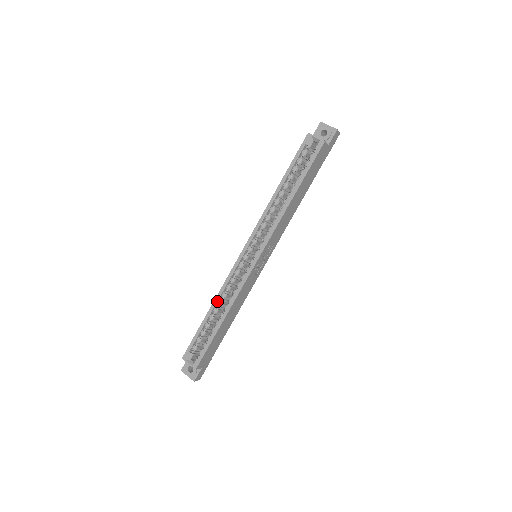
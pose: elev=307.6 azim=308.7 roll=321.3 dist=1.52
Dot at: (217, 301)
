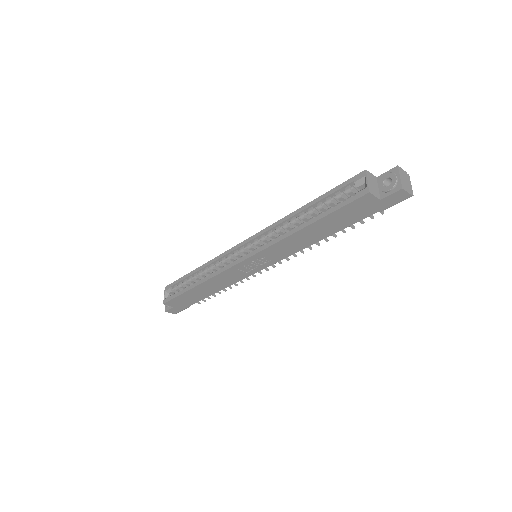
Dot at: (204, 267)
